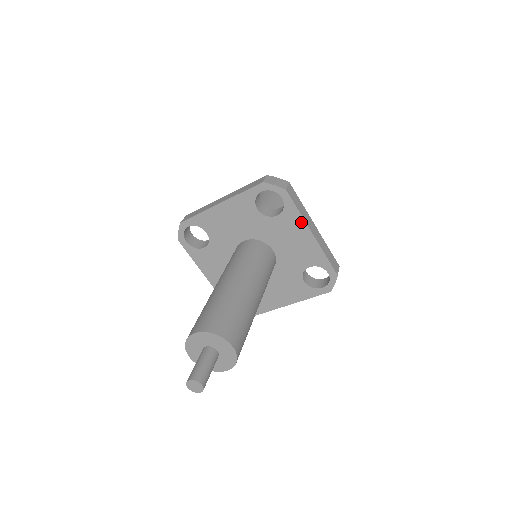
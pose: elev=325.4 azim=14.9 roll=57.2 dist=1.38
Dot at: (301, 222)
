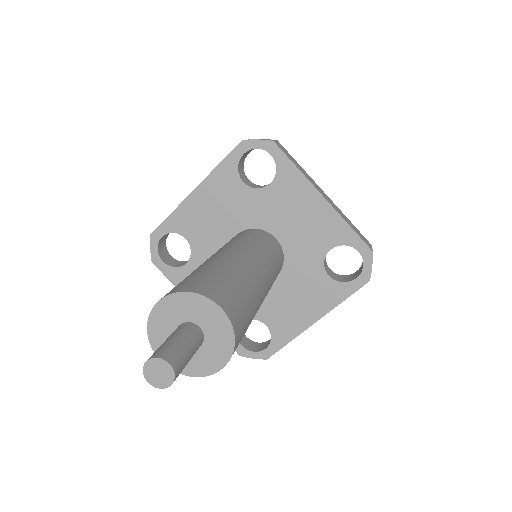
Dot at: (303, 183)
